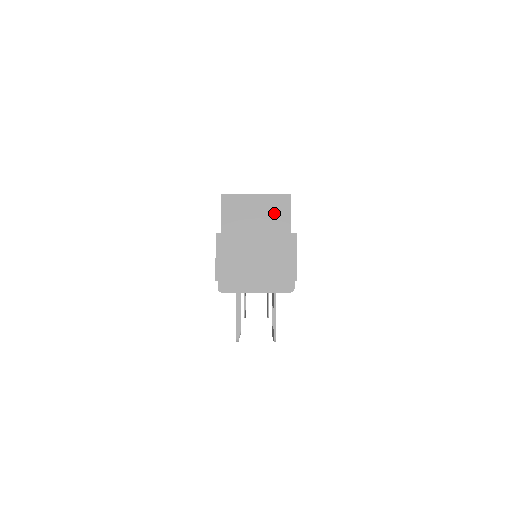
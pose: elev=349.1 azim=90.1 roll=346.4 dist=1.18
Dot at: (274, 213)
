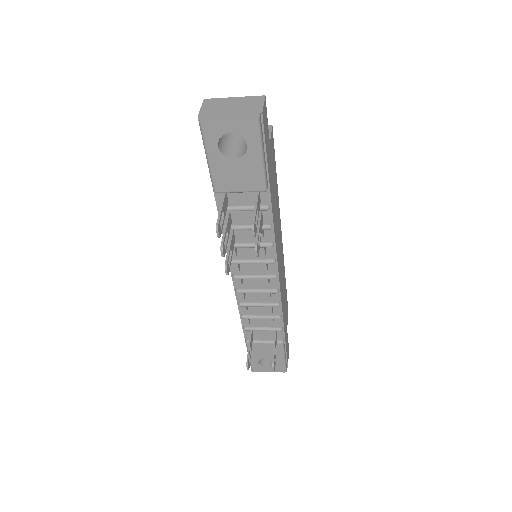
Dot at: occluded
